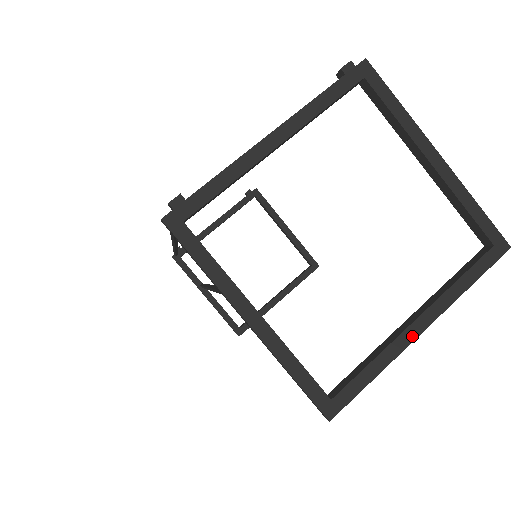
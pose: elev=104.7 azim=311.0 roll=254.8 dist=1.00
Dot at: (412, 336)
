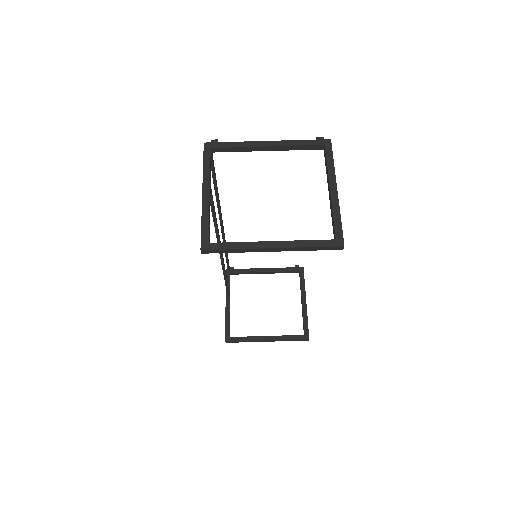
Dot at: (265, 246)
